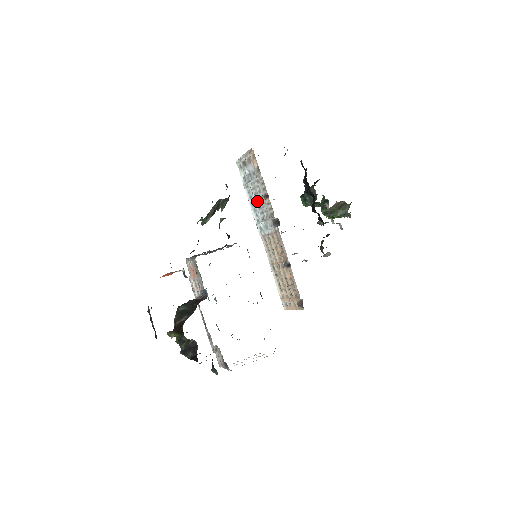
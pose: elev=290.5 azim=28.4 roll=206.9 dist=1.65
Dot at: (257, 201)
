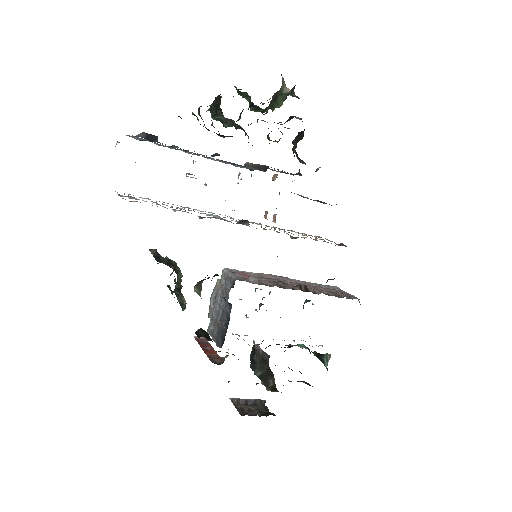
Dot at: occluded
